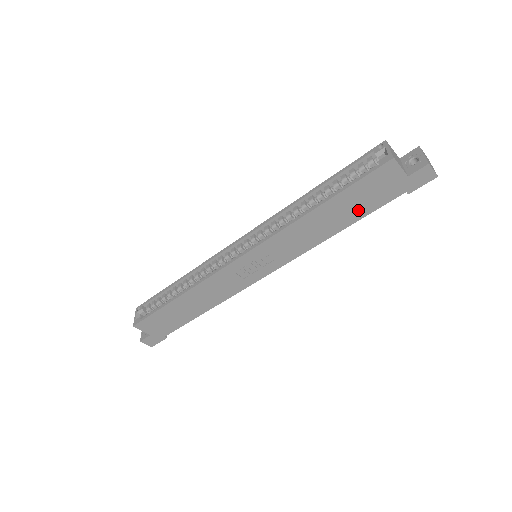
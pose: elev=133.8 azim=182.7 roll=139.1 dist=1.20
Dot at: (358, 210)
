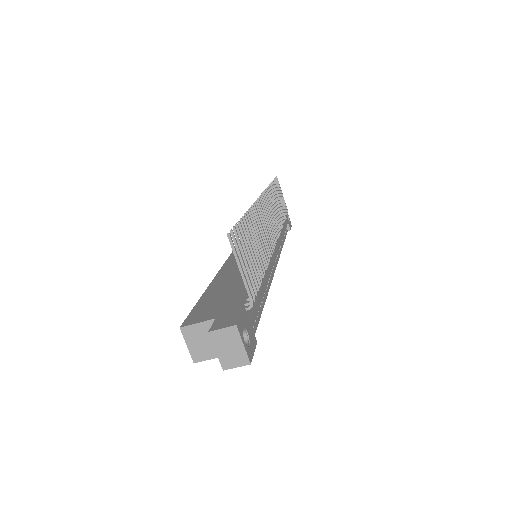
Dot at: occluded
